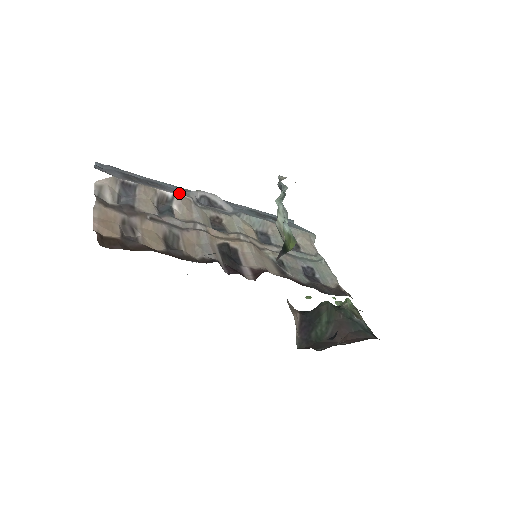
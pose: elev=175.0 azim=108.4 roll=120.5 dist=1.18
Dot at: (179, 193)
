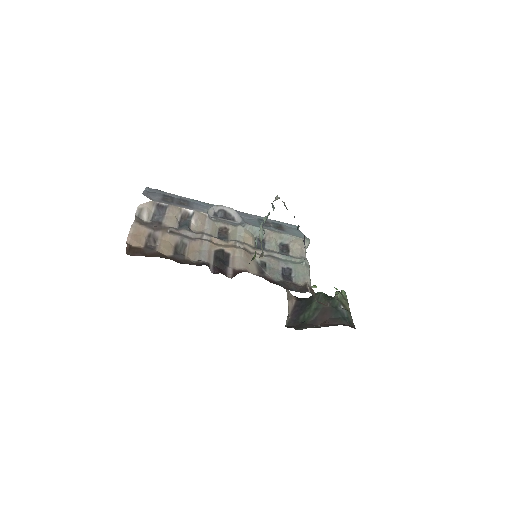
Dot at: (200, 210)
